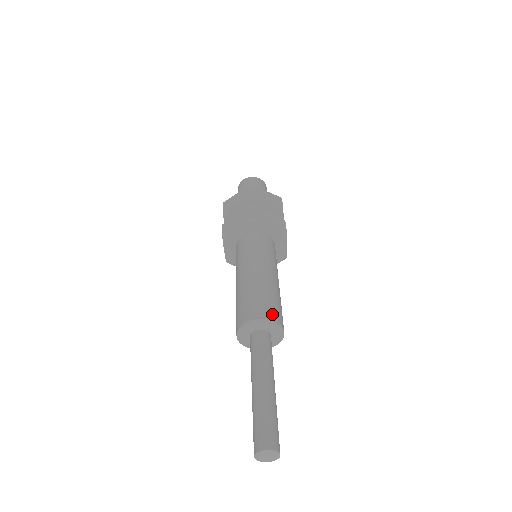
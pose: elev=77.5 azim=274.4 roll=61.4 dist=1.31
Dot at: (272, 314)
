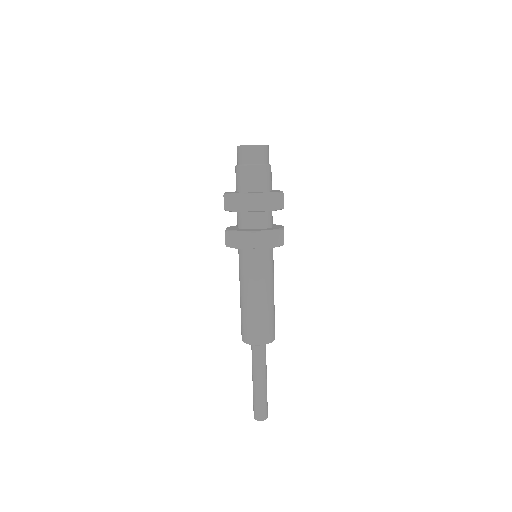
Dot at: (267, 338)
